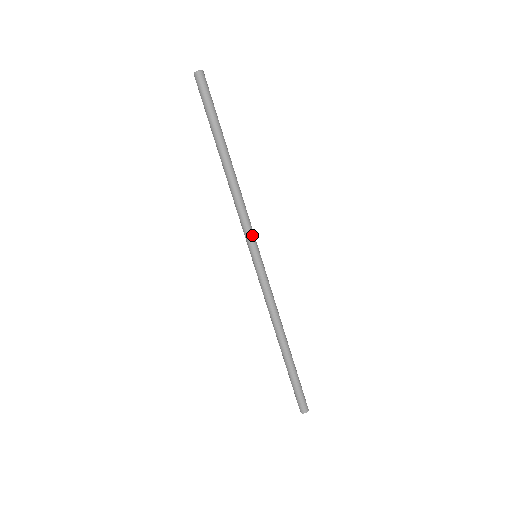
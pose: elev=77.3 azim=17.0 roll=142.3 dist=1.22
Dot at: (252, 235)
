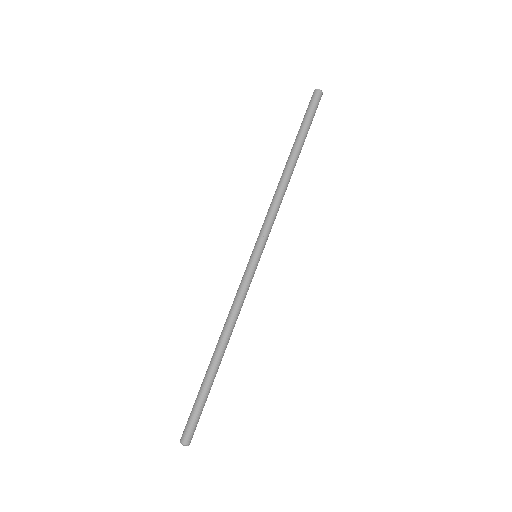
Dot at: (267, 235)
